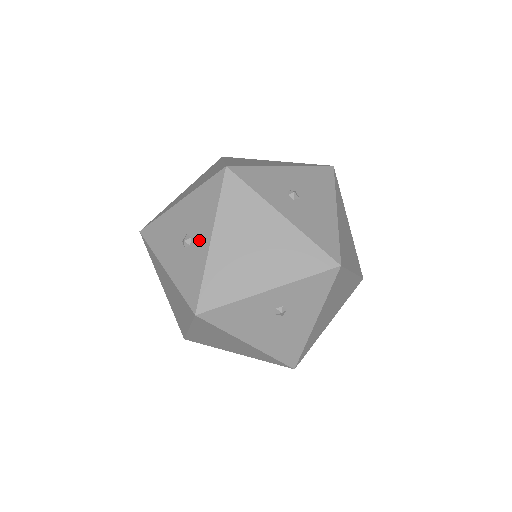
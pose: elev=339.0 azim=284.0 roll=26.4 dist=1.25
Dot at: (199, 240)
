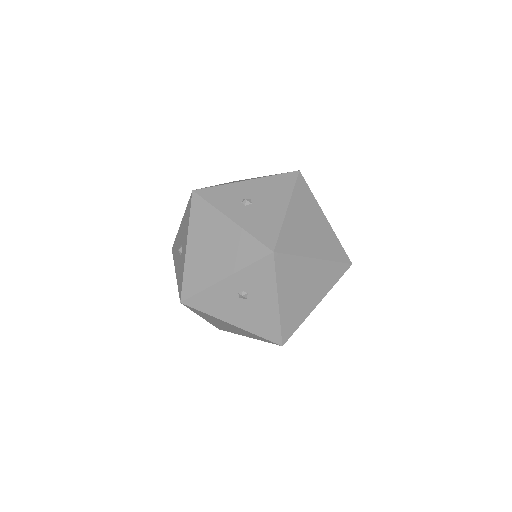
Dot at: (184, 248)
